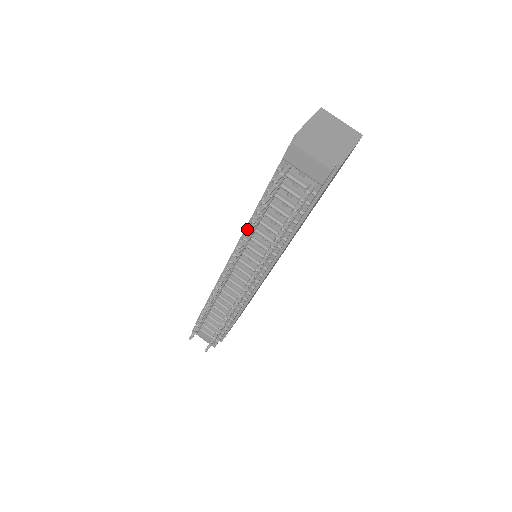
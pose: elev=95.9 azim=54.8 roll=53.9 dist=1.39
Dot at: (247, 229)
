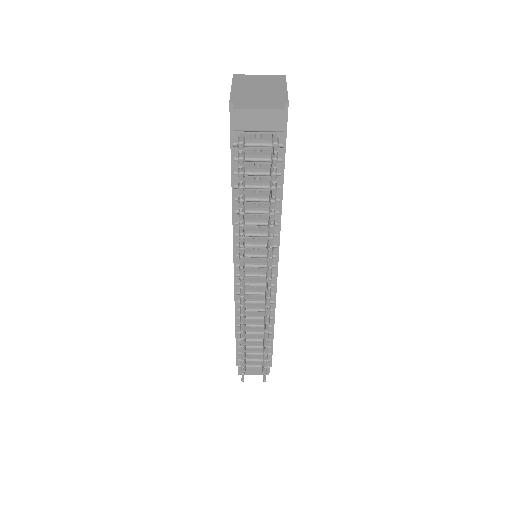
Dot at: (239, 221)
